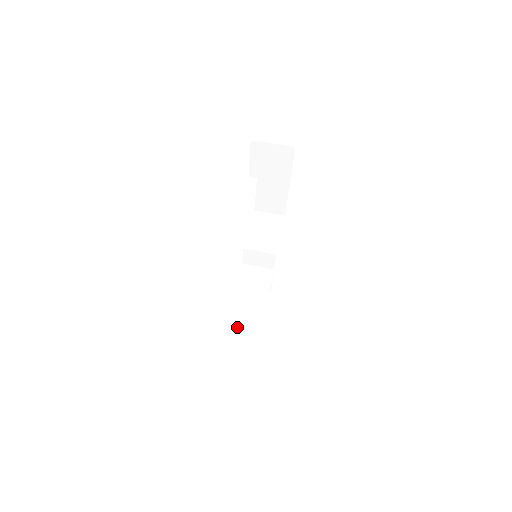
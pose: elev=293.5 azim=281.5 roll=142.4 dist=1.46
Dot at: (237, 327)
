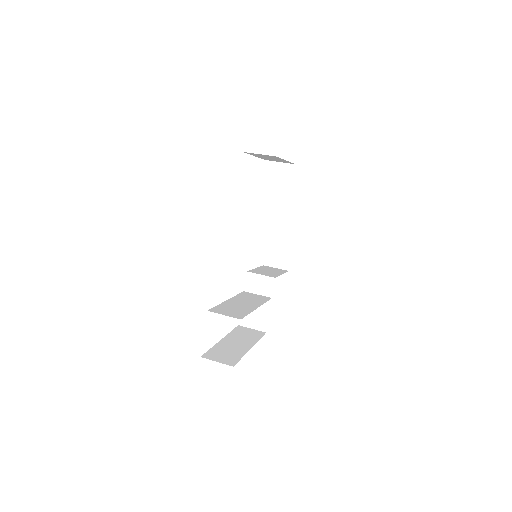
Dot at: (226, 309)
